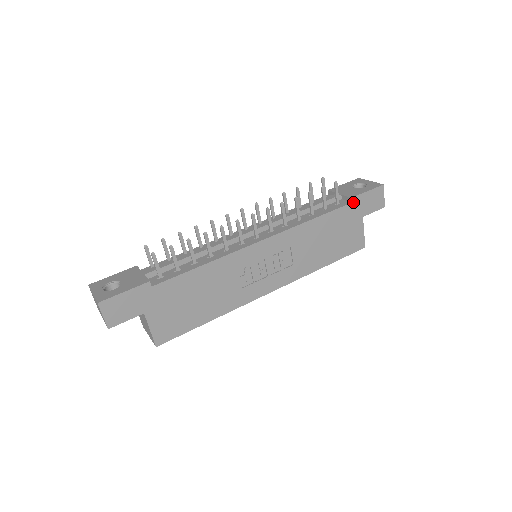
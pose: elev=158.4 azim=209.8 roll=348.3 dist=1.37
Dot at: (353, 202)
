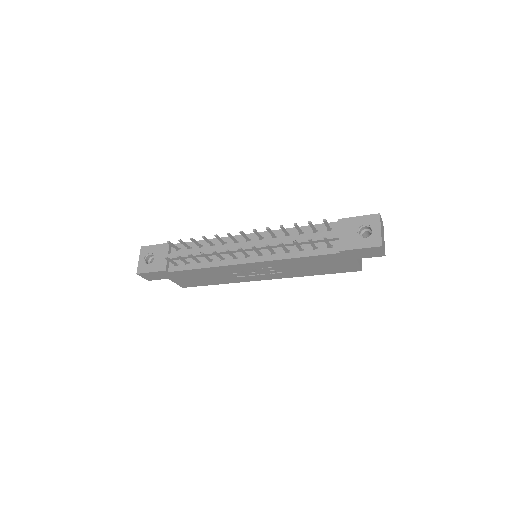
Dot at: (342, 253)
